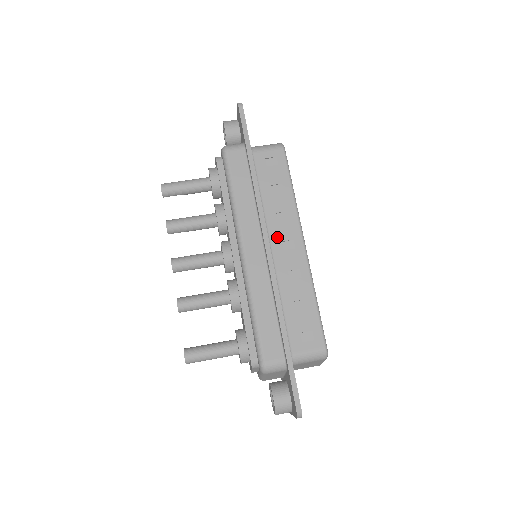
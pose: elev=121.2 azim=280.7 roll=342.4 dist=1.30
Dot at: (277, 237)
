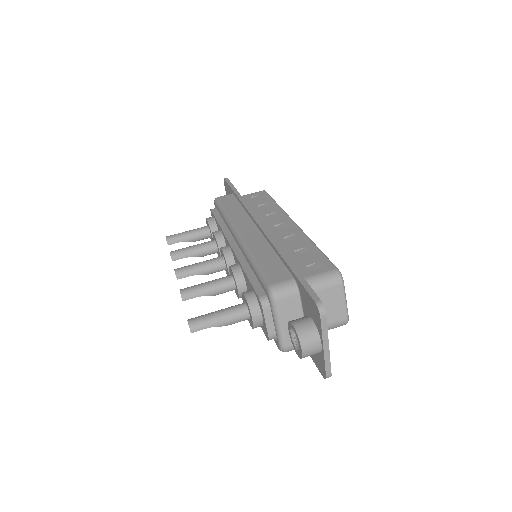
Dot at: (269, 224)
